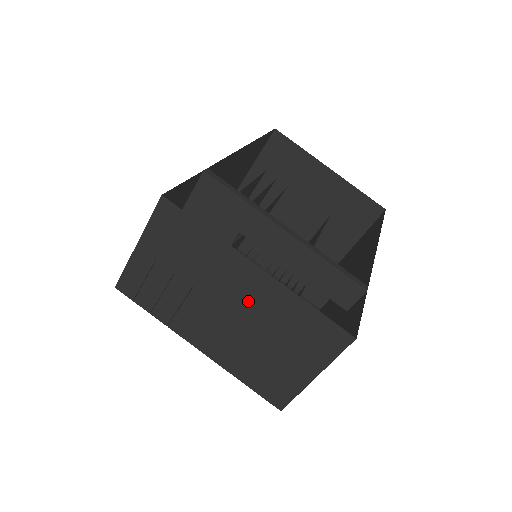
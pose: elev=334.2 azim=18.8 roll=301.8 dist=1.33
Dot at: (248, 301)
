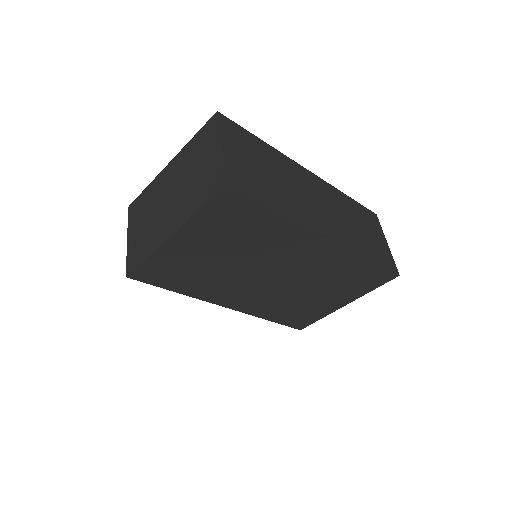
Dot at: (174, 178)
